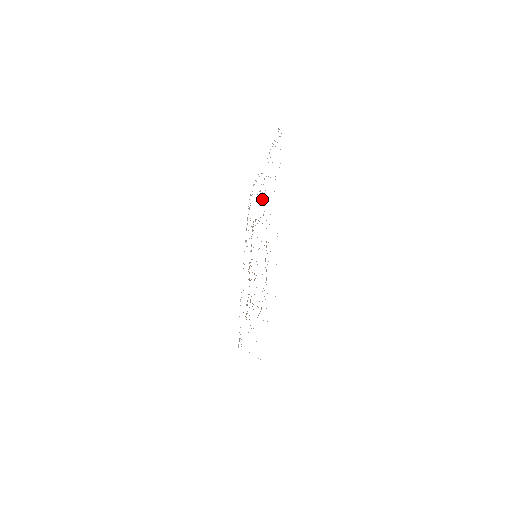
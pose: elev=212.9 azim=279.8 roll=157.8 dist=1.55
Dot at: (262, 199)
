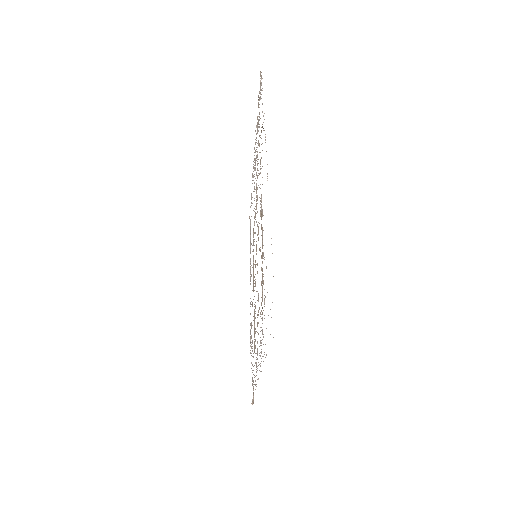
Dot at: occluded
